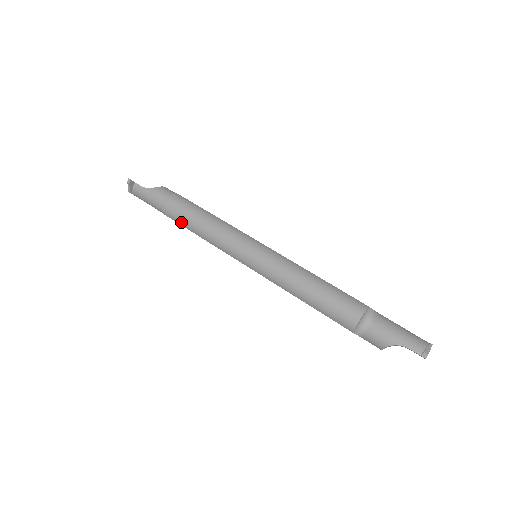
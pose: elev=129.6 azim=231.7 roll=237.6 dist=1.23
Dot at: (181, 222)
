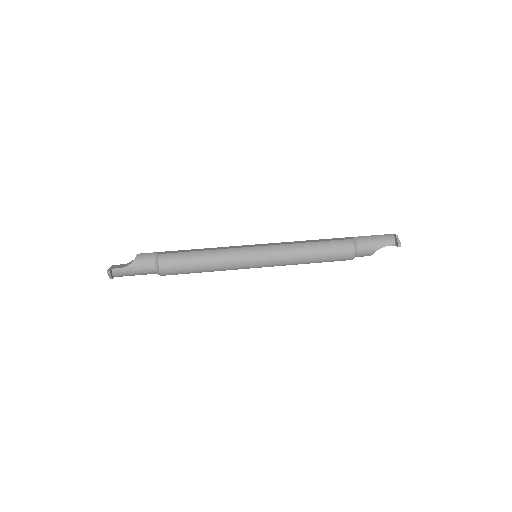
Dot at: (184, 273)
